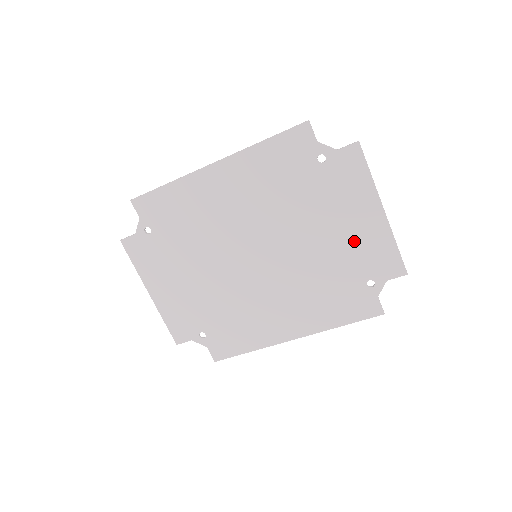
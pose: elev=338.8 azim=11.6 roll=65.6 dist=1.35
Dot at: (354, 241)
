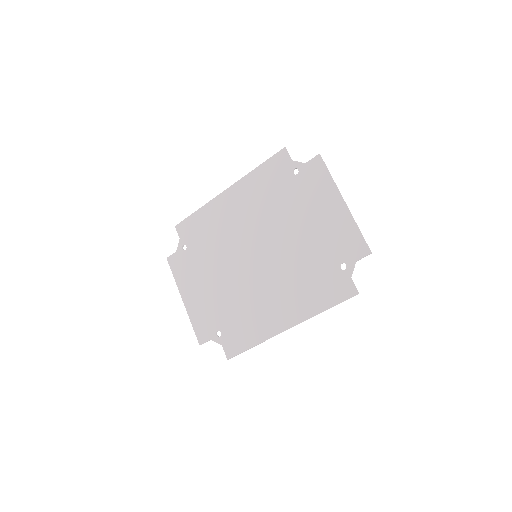
Dot at: (325, 231)
